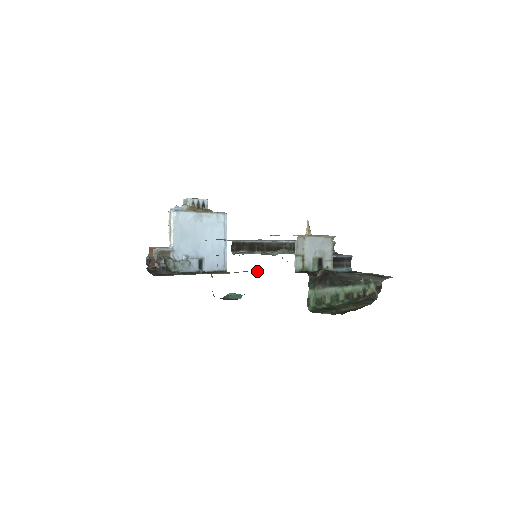
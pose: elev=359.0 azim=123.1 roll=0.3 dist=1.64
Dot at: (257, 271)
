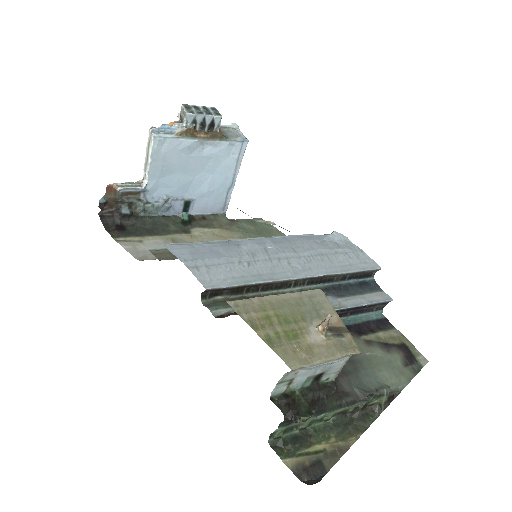
Dot at: (266, 227)
